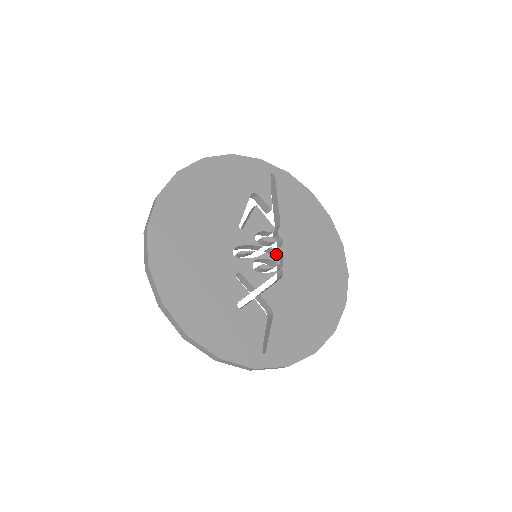
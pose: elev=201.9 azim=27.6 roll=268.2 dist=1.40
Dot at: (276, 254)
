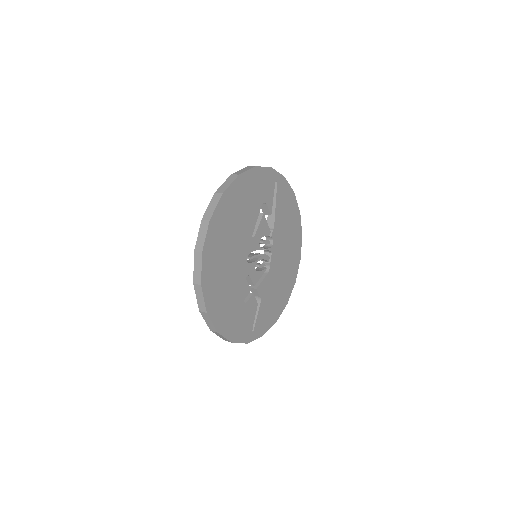
Dot at: (266, 250)
